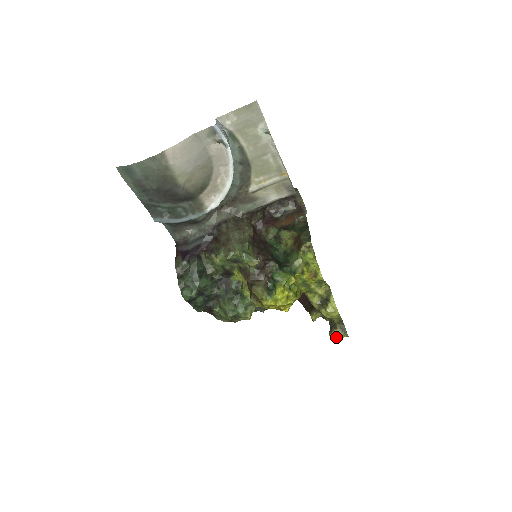
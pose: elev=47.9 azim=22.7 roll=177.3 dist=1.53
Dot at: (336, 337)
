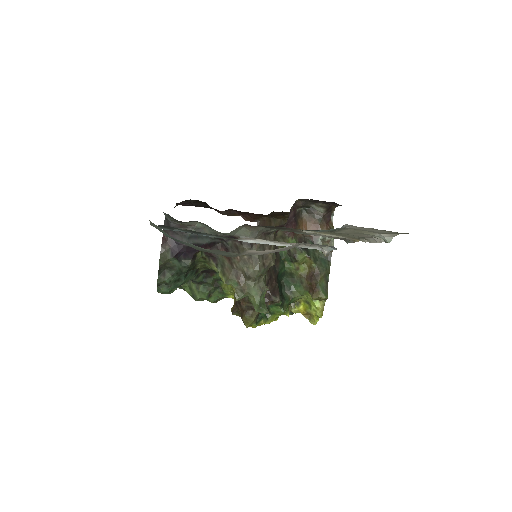
Dot at: occluded
